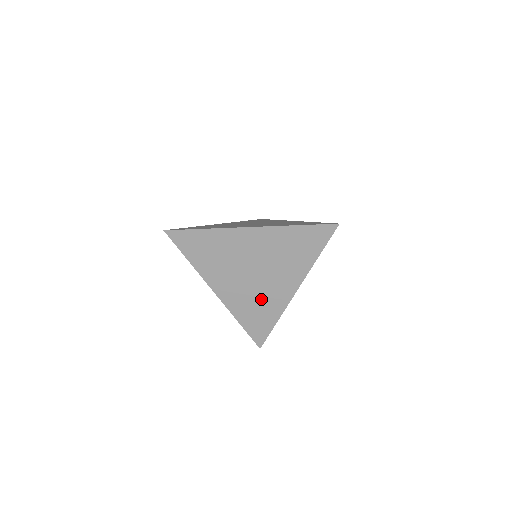
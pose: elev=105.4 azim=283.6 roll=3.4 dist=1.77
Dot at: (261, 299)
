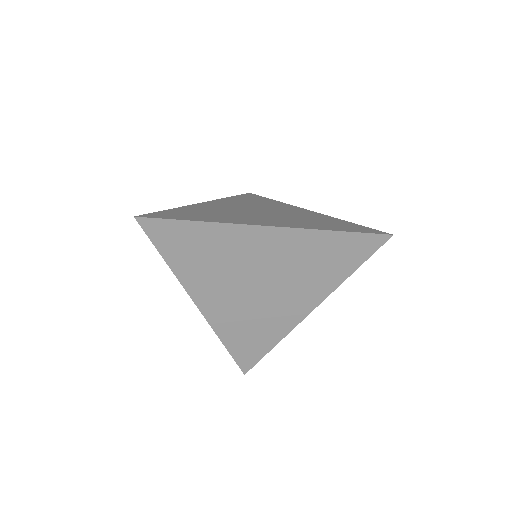
Dot at: (261, 318)
